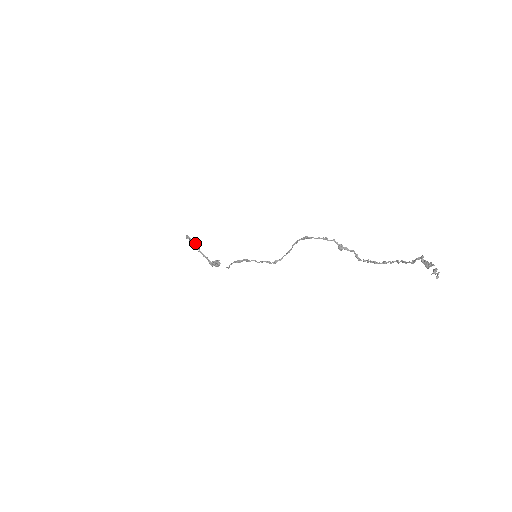
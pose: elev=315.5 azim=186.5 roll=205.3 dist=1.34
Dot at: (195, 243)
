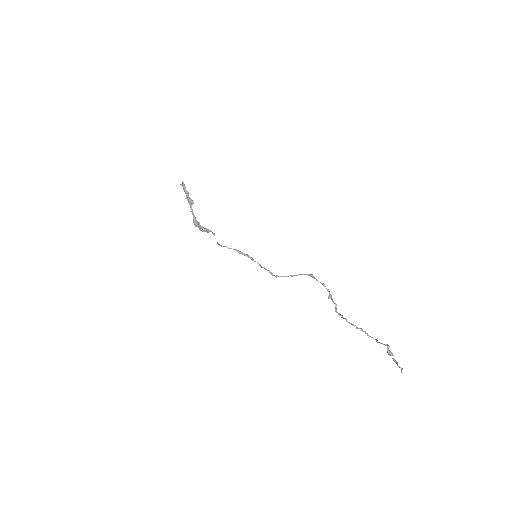
Dot at: occluded
